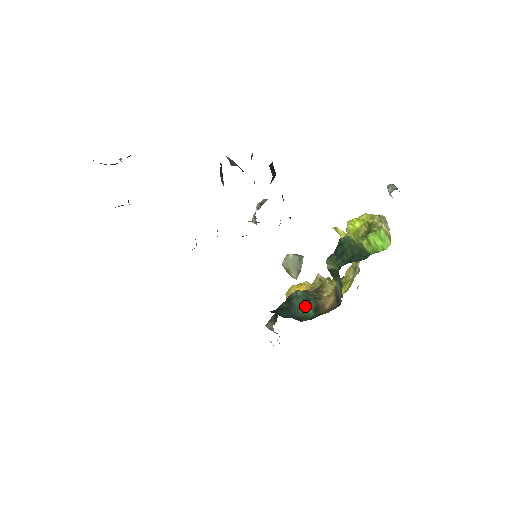
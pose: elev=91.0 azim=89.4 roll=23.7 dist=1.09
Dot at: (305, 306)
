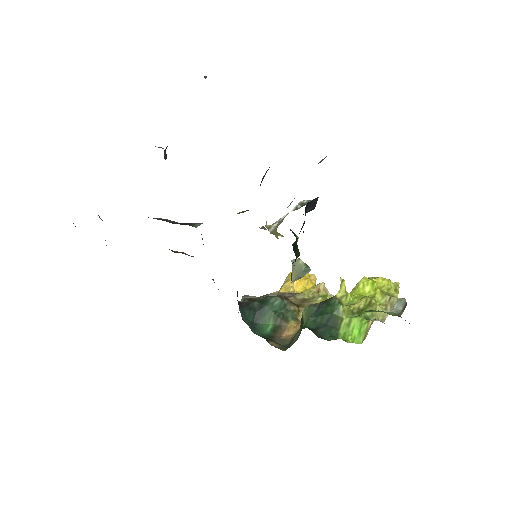
Dot at: (270, 319)
